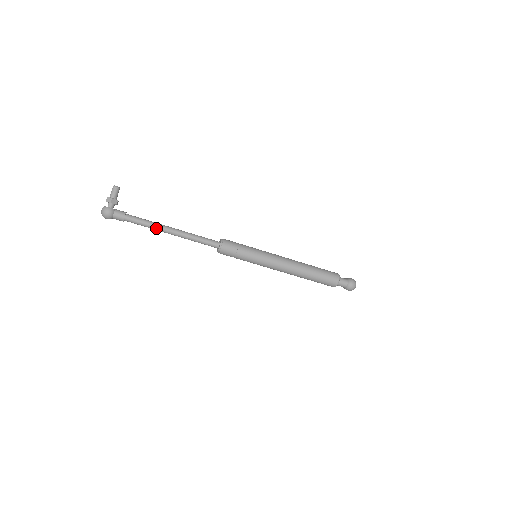
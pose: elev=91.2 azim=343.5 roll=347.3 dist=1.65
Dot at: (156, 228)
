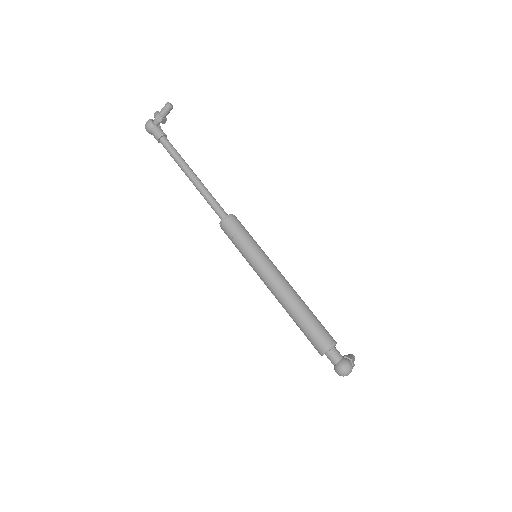
Dot at: (179, 165)
